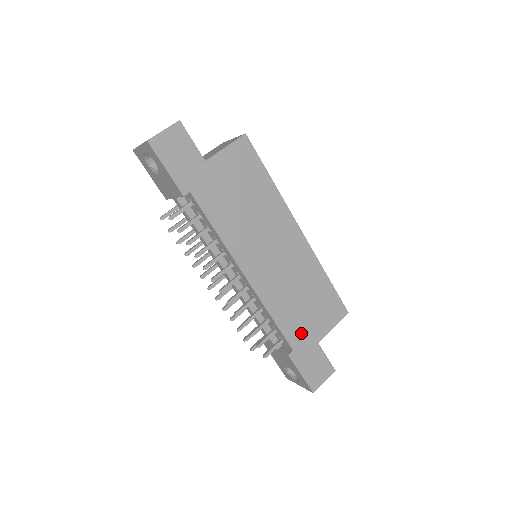
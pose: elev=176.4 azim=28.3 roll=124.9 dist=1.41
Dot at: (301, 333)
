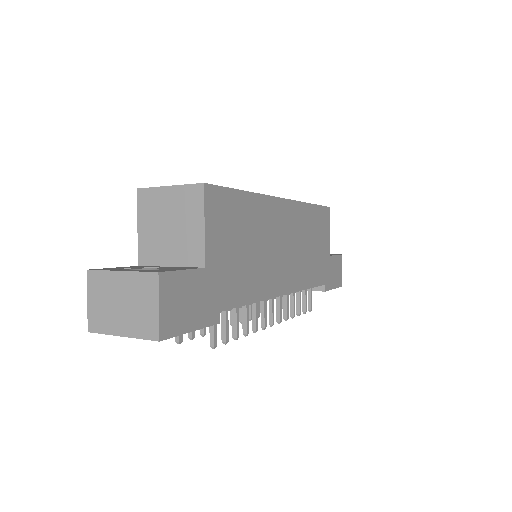
Dot at: (322, 267)
